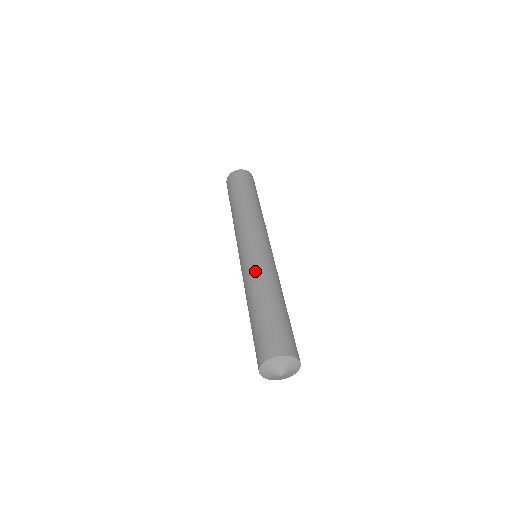
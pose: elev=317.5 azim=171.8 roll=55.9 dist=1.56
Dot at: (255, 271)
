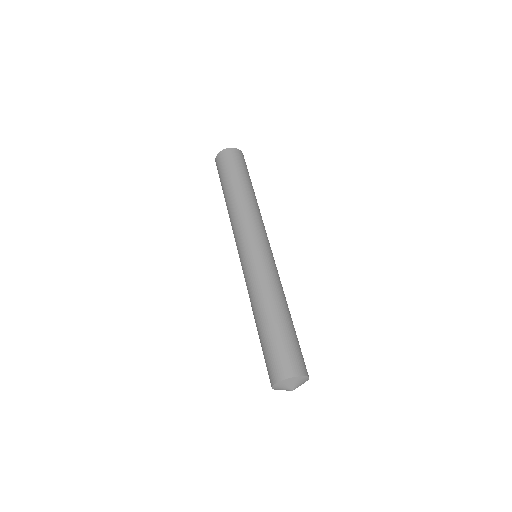
Dot at: (273, 279)
